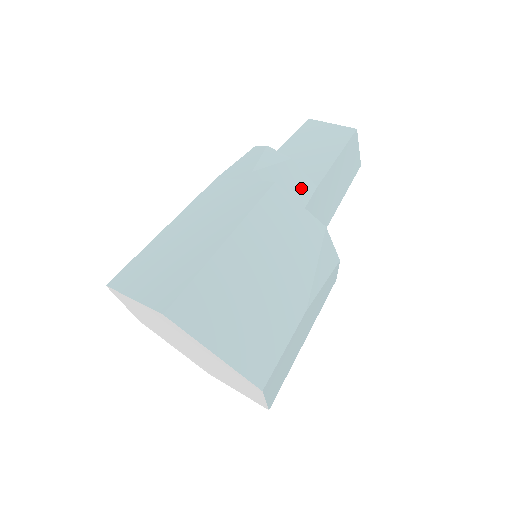
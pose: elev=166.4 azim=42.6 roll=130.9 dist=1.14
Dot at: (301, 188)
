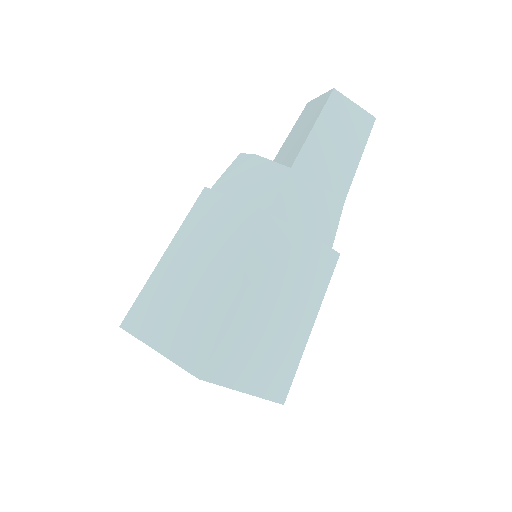
Dot at: (271, 177)
